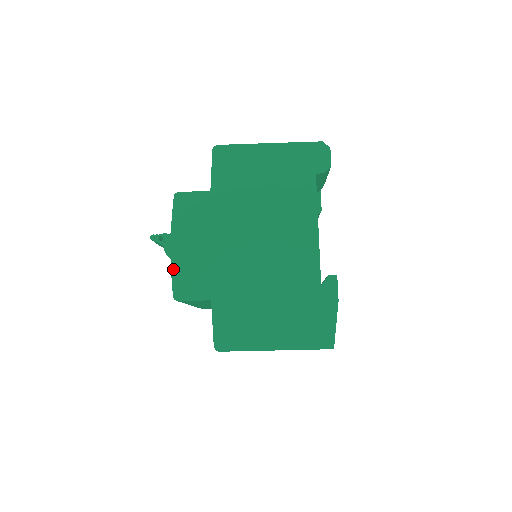
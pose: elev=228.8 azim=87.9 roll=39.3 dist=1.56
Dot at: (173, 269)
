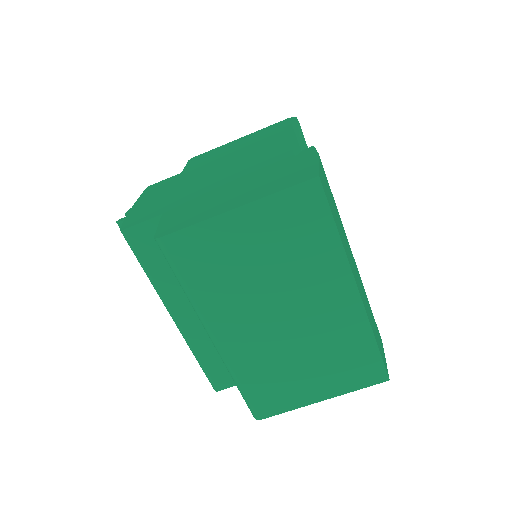
Dot at: (128, 216)
